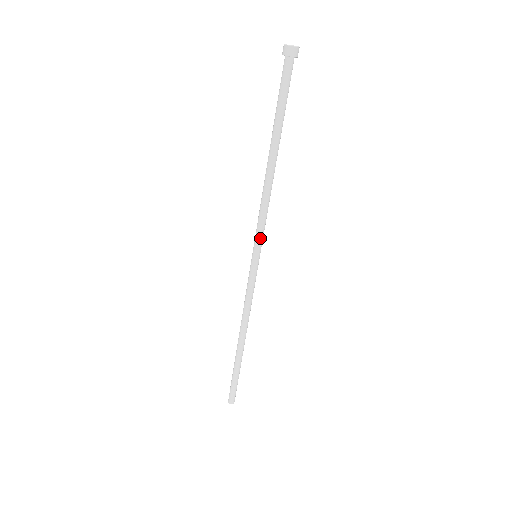
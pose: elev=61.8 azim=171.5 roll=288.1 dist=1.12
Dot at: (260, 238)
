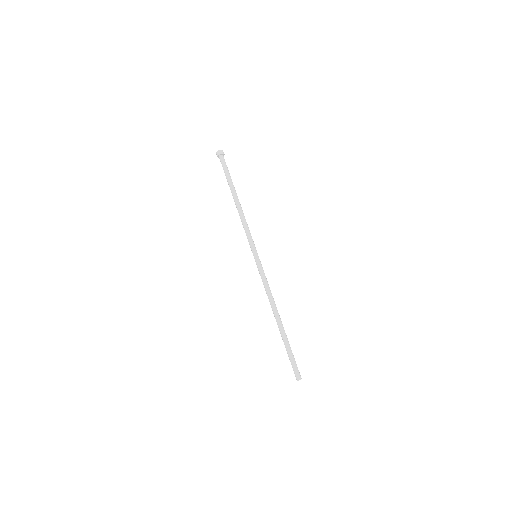
Dot at: (250, 243)
